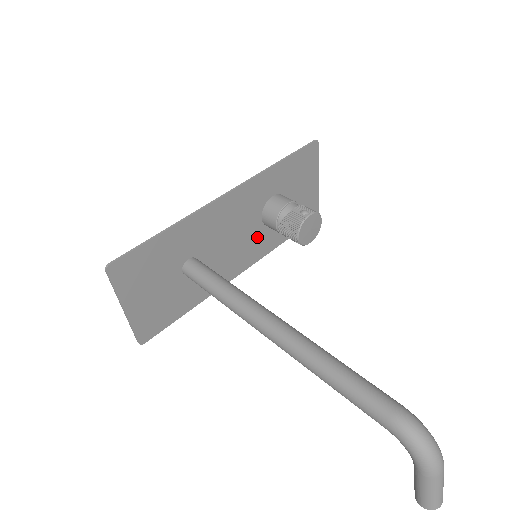
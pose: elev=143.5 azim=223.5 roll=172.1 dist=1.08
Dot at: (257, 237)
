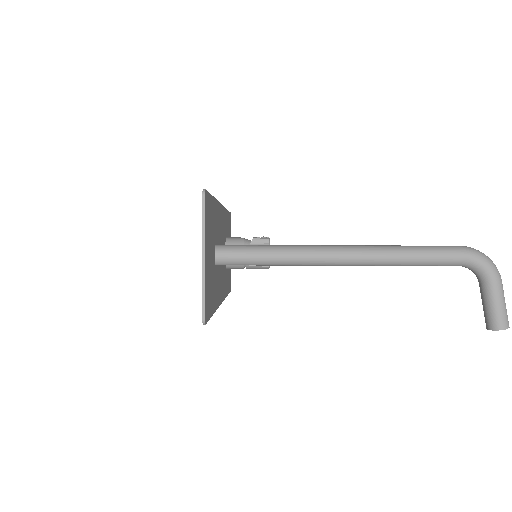
Dot at: (224, 271)
